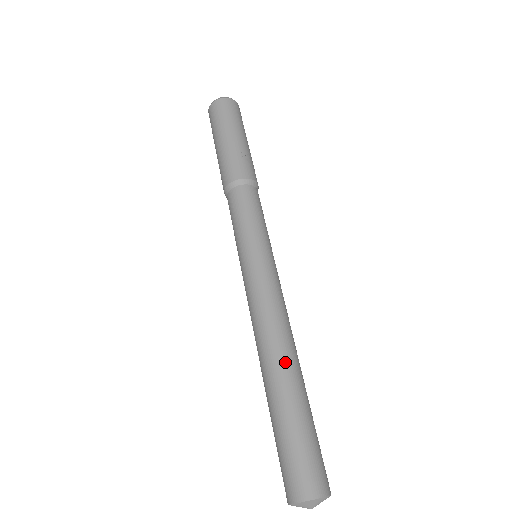
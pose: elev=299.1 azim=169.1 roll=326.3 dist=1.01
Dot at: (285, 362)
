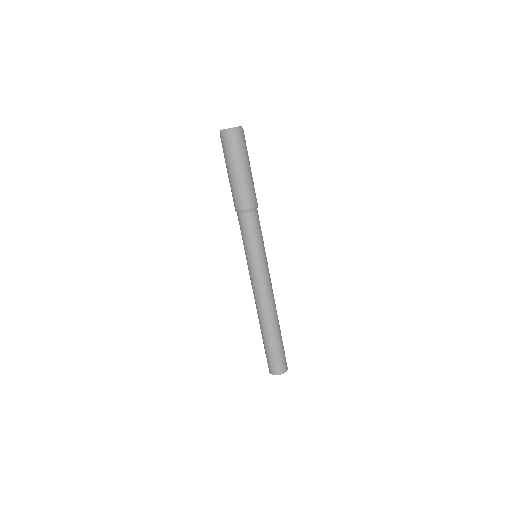
Dot at: (267, 322)
